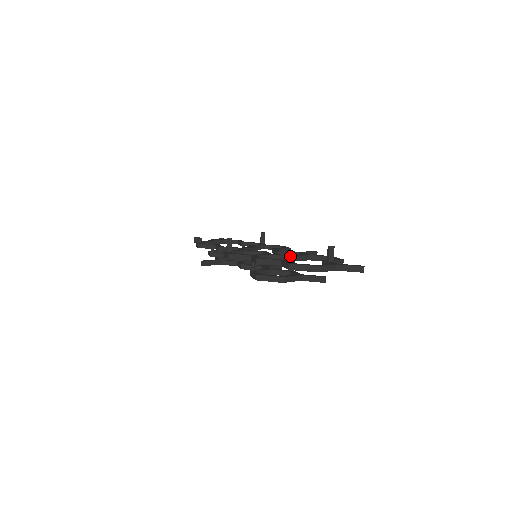
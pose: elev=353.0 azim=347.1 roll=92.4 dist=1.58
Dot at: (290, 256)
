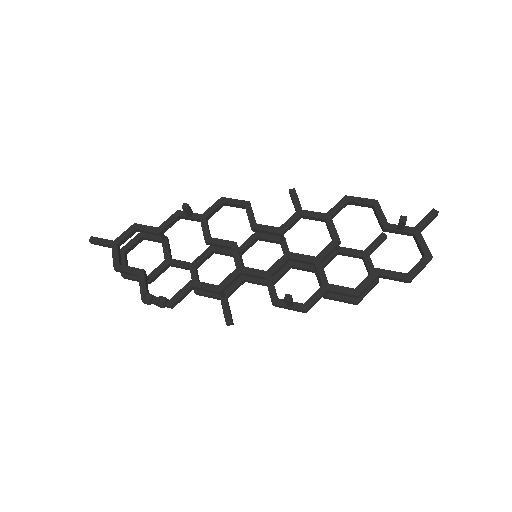
Dot at: (337, 244)
